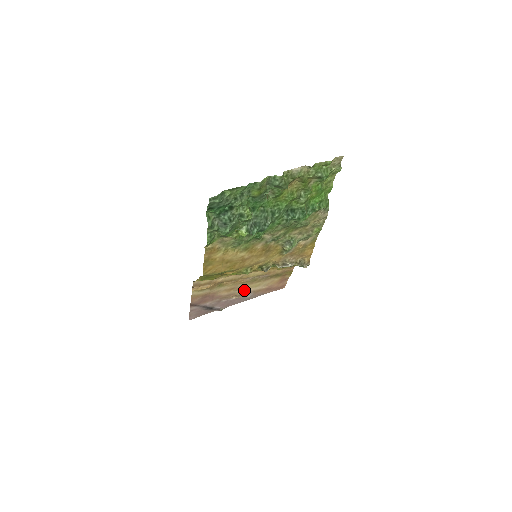
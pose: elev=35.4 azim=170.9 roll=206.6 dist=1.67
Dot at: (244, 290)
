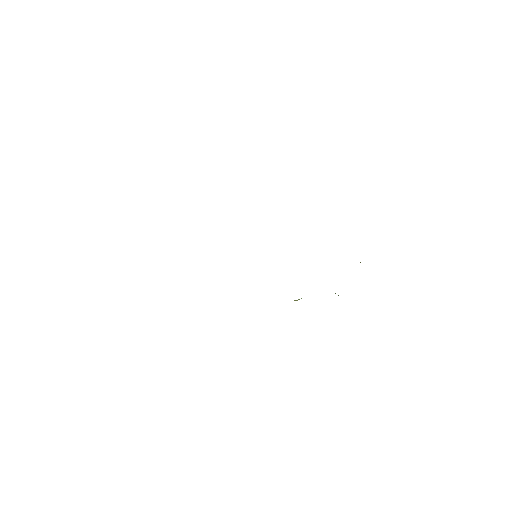
Dot at: occluded
